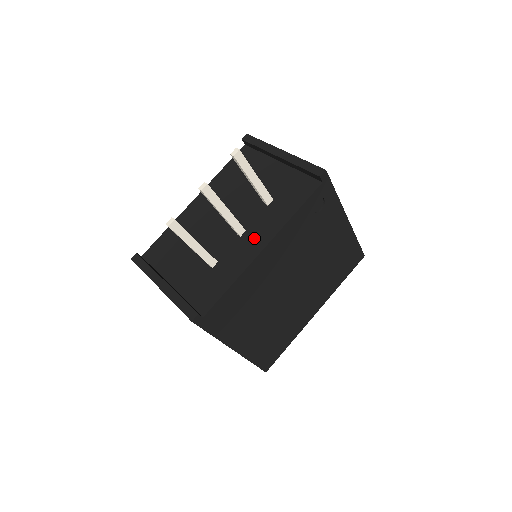
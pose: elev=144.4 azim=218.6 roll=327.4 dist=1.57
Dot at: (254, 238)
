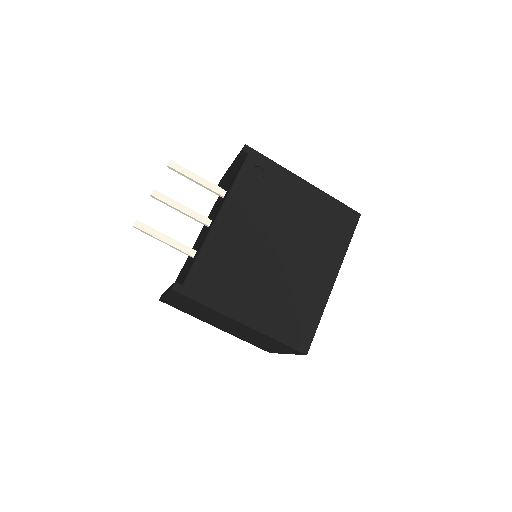
Dot at: (214, 218)
